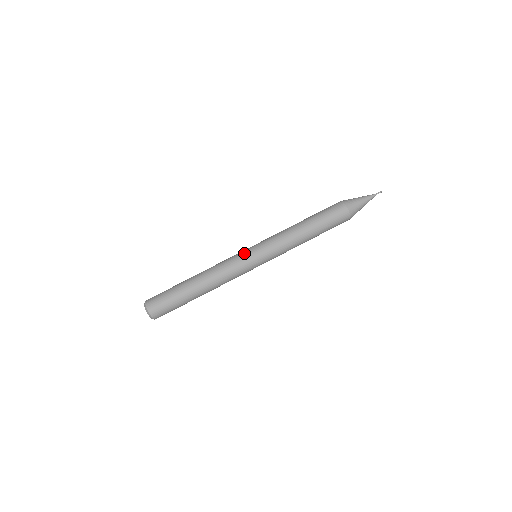
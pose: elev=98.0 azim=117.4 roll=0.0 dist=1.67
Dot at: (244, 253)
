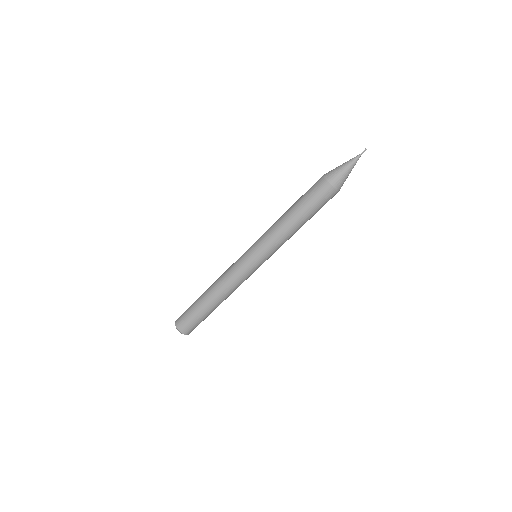
Dot at: (247, 265)
